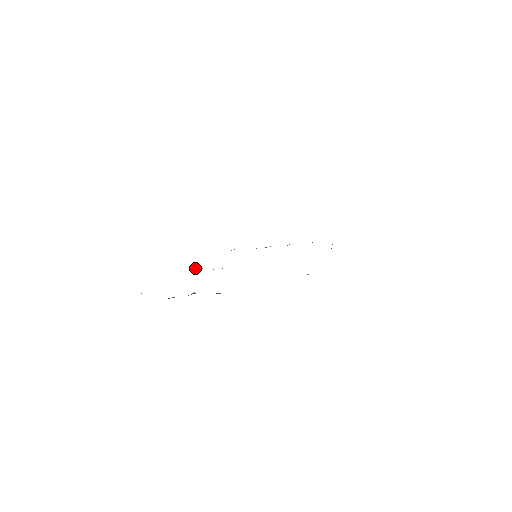
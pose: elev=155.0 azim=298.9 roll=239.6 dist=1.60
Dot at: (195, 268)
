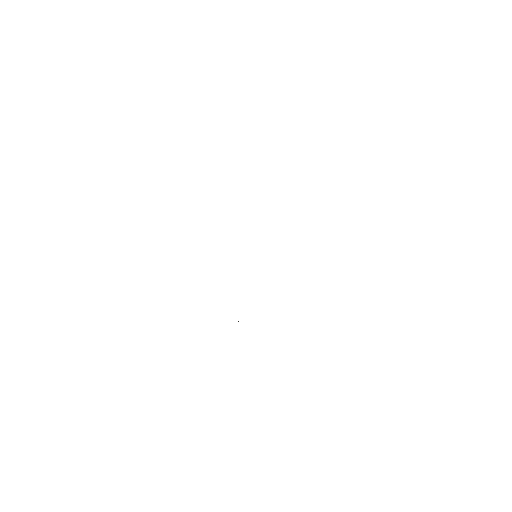
Dot at: occluded
